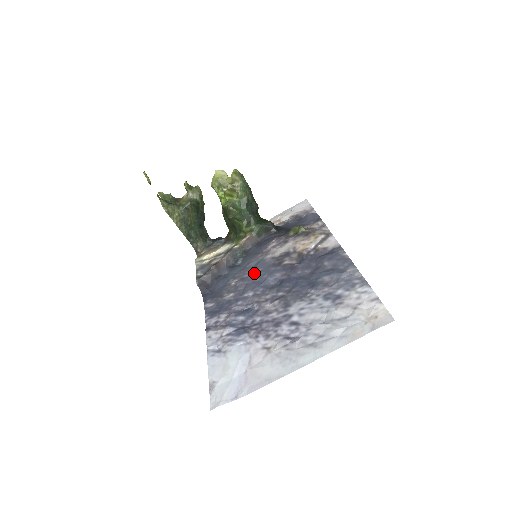
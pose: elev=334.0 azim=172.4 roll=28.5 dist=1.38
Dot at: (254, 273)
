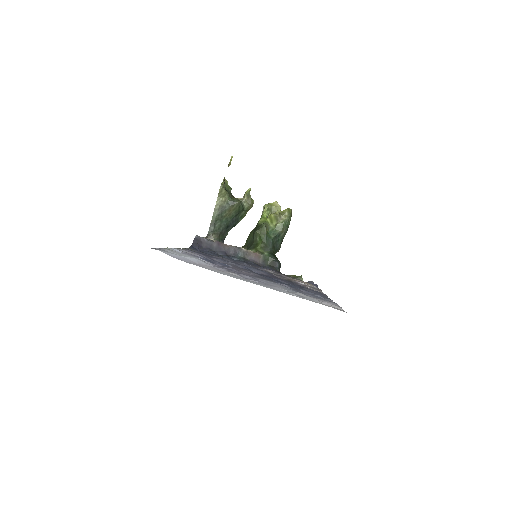
Dot at: (244, 264)
